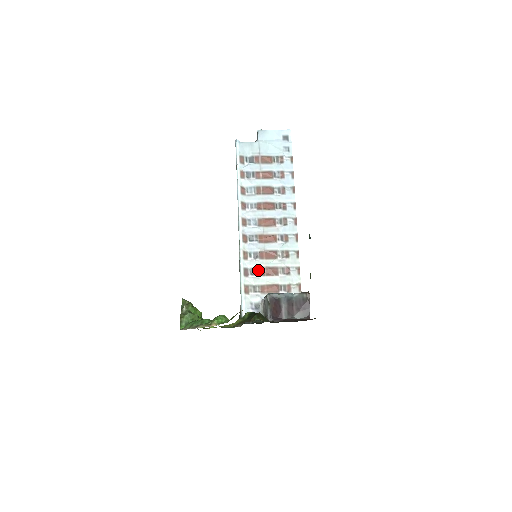
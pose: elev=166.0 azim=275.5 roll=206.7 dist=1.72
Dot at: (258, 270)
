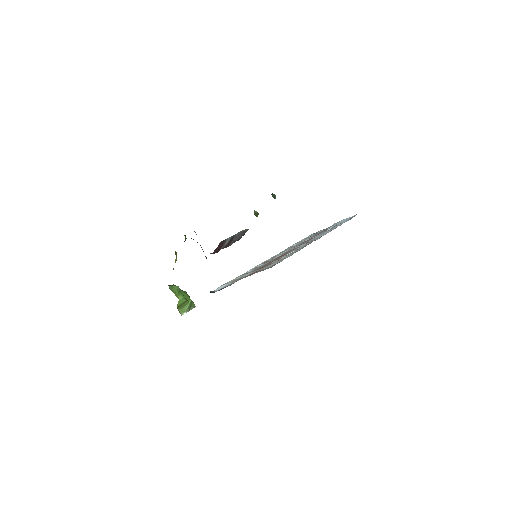
Dot at: occluded
